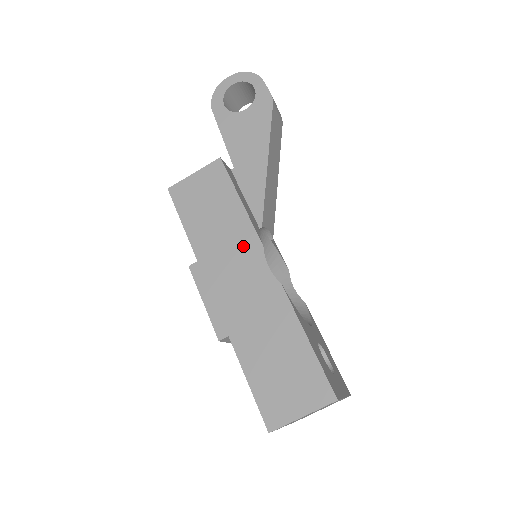
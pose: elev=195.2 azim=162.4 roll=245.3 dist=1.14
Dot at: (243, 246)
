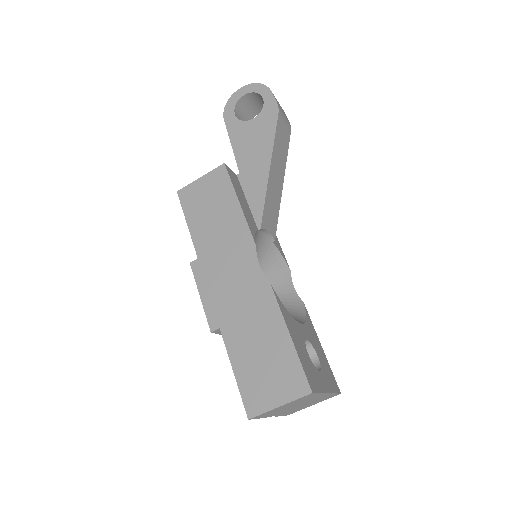
Dot at: (238, 245)
